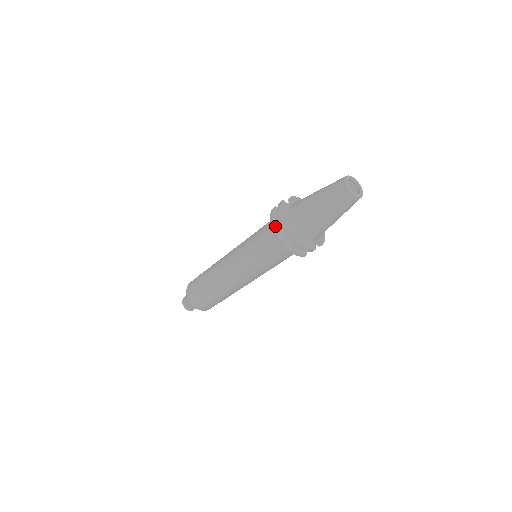
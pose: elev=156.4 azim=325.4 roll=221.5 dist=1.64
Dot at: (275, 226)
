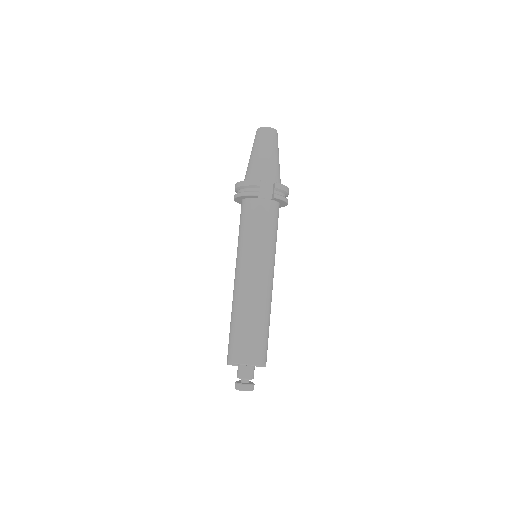
Dot at: occluded
